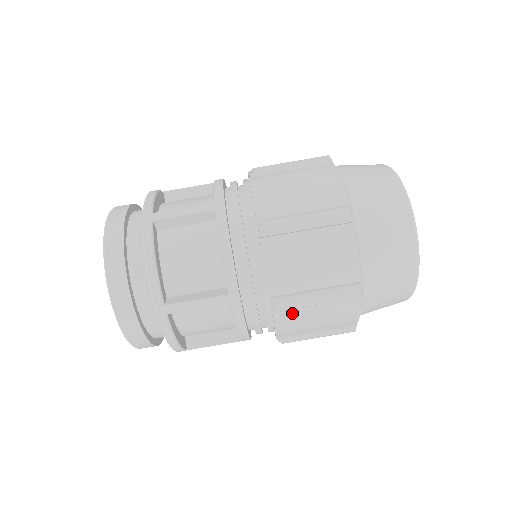
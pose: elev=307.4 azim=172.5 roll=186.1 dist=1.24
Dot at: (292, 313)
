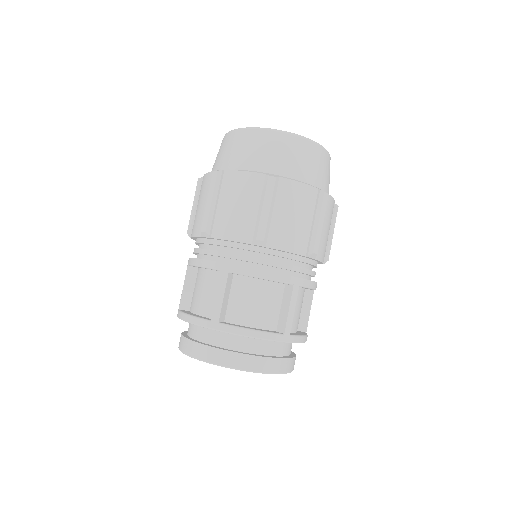
Dot at: (319, 245)
